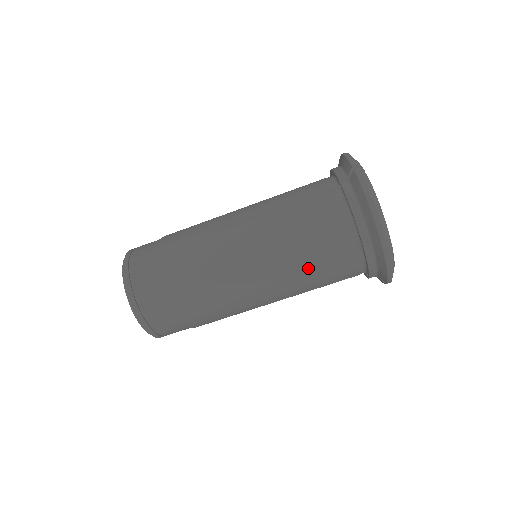
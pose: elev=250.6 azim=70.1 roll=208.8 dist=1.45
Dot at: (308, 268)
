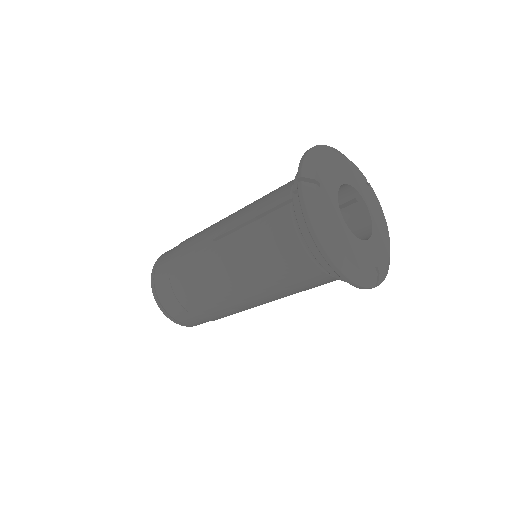
Dot at: (280, 281)
